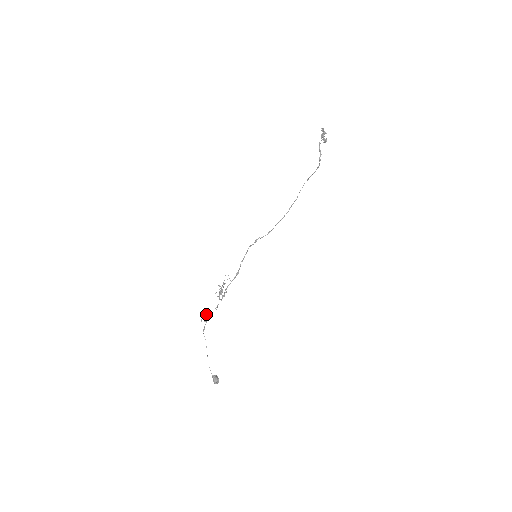
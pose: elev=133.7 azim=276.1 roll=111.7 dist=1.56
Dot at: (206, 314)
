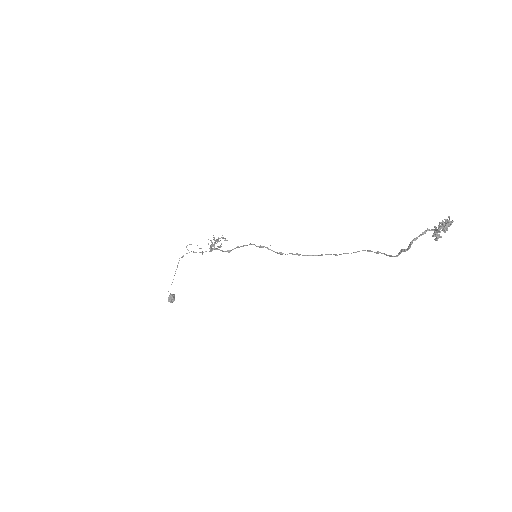
Dot at: occluded
